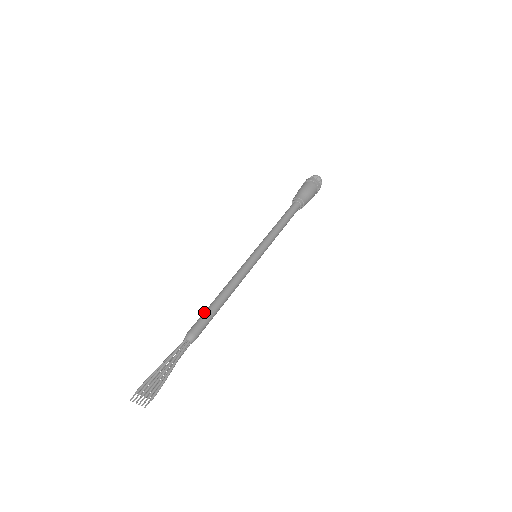
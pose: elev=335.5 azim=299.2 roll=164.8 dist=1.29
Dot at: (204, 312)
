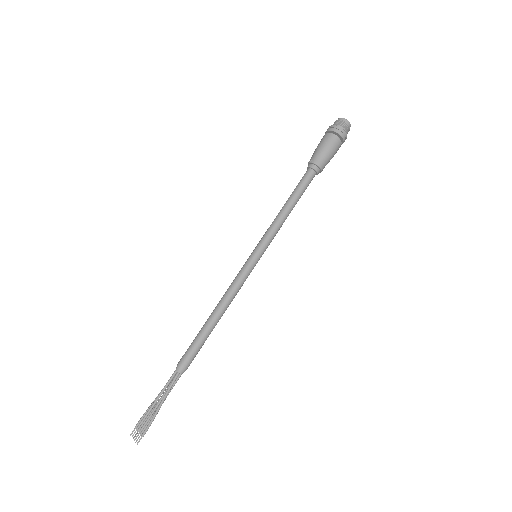
Dot at: (195, 337)
